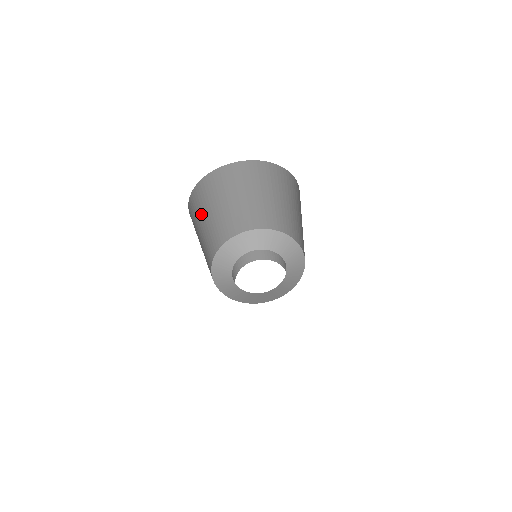
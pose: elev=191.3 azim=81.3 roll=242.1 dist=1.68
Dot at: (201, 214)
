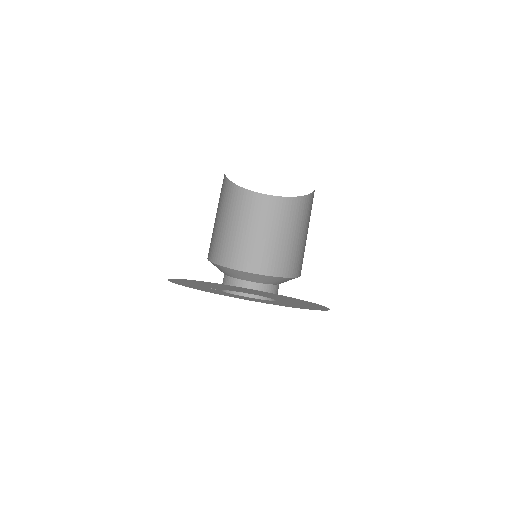
Dot at: (220, 204)
